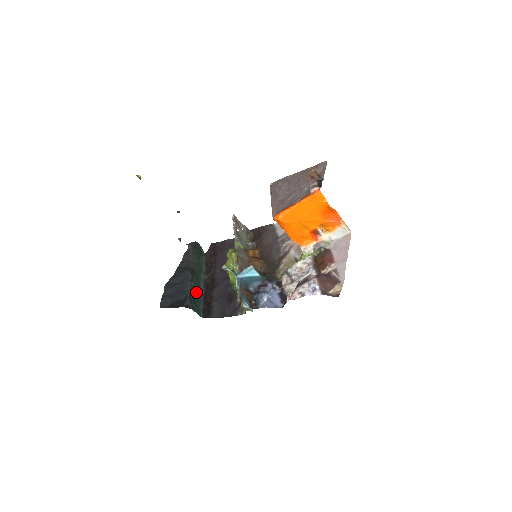
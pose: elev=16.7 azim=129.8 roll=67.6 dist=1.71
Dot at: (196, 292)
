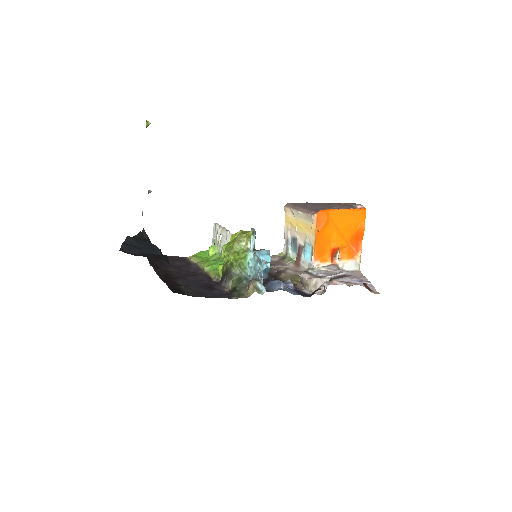
Dot at: occluded
